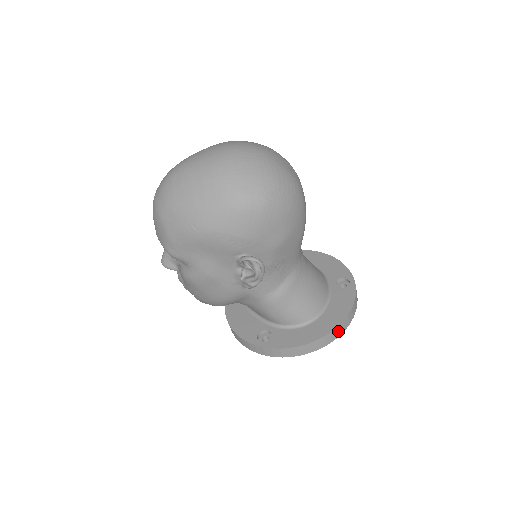
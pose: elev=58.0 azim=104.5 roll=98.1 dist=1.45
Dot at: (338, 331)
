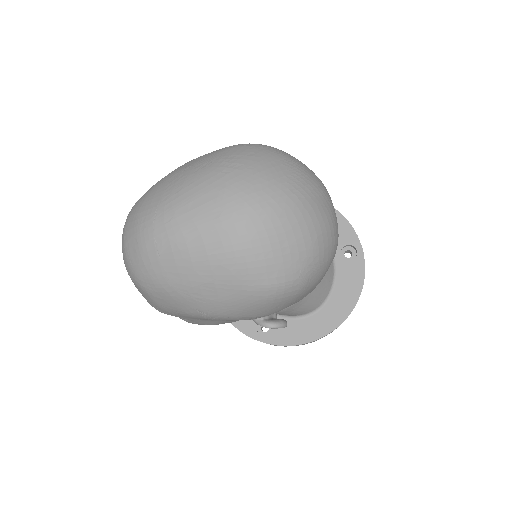
Dot at: occluded
